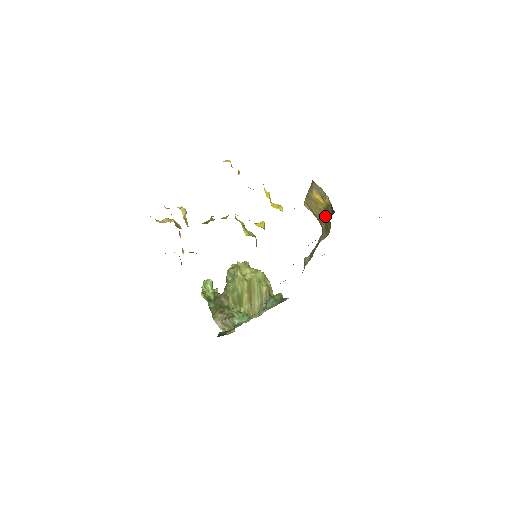
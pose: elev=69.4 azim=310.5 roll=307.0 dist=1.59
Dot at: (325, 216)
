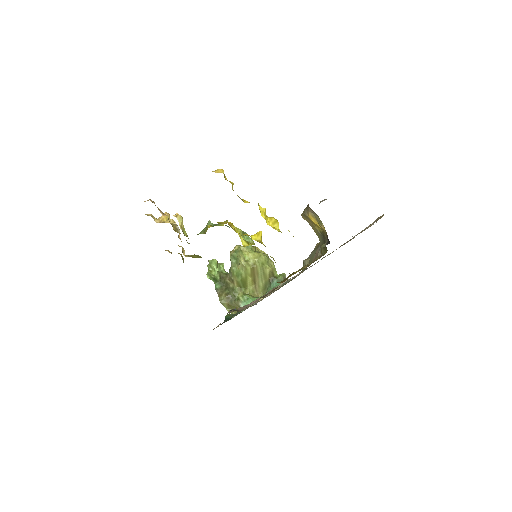
Dot at: (322, 238)
